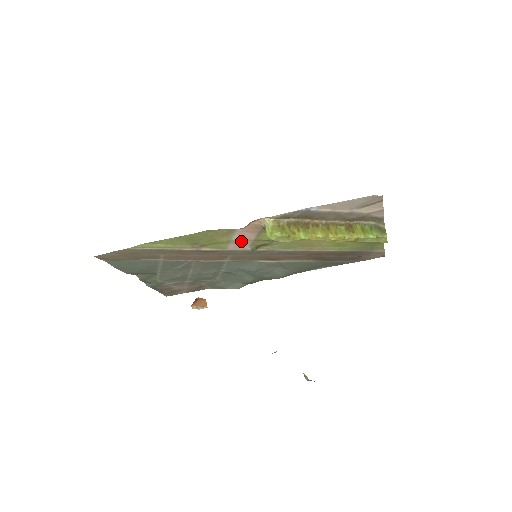
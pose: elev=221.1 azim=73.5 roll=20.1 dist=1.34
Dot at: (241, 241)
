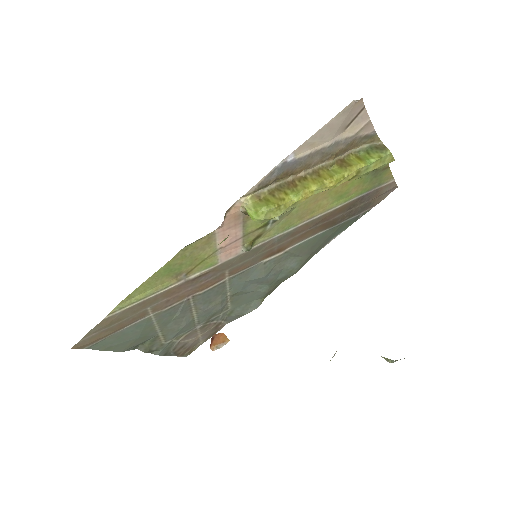
Dot at: (229, 245)
